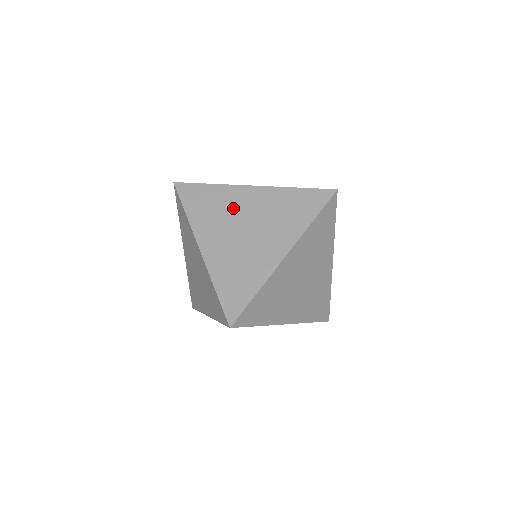
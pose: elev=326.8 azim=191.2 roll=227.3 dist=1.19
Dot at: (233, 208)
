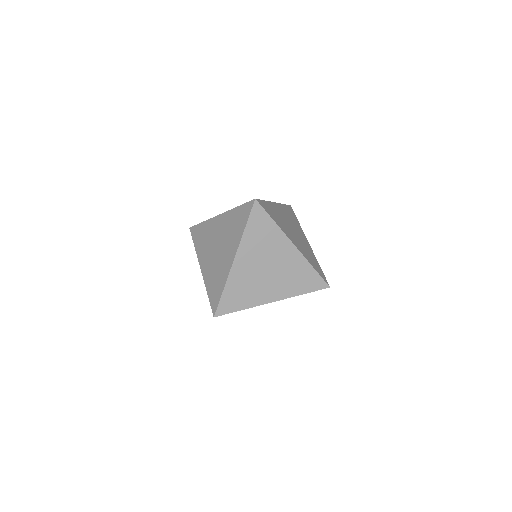
Dot at: (273, 250)
